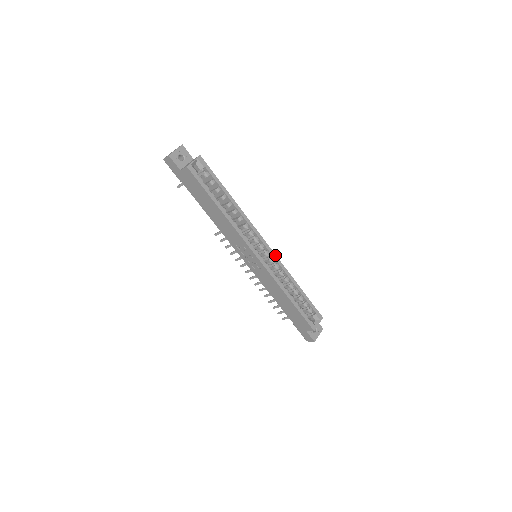
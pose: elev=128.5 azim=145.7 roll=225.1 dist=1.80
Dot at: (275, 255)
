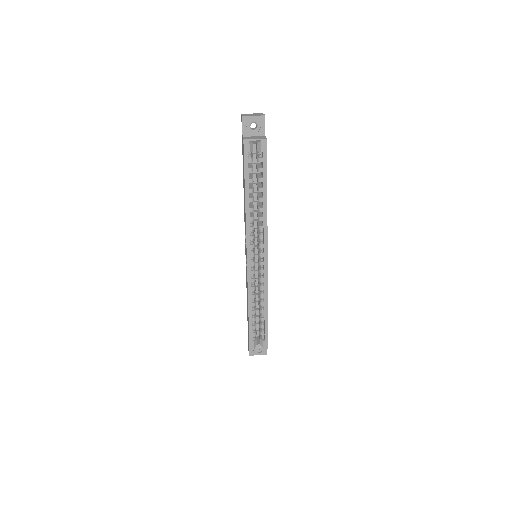
Dot at: (267, 271)
